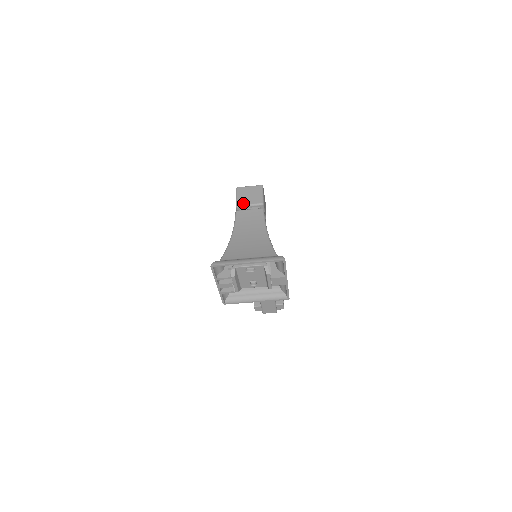
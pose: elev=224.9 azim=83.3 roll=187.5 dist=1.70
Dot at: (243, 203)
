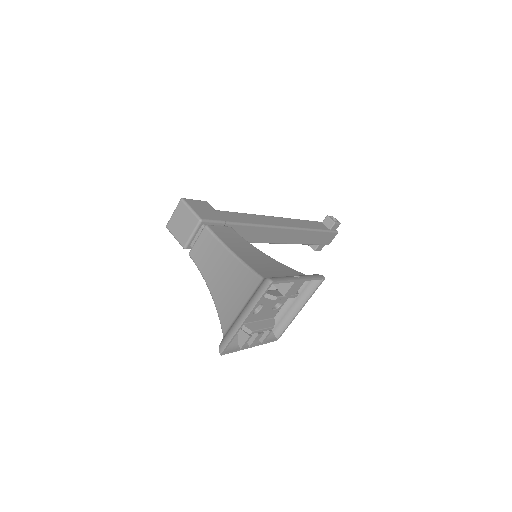
Dot at: (185, 239)
